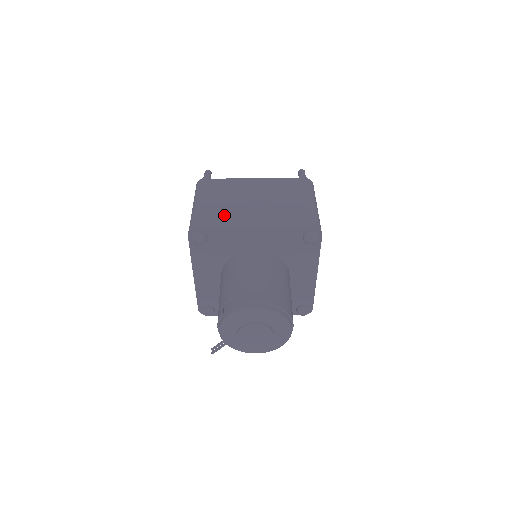
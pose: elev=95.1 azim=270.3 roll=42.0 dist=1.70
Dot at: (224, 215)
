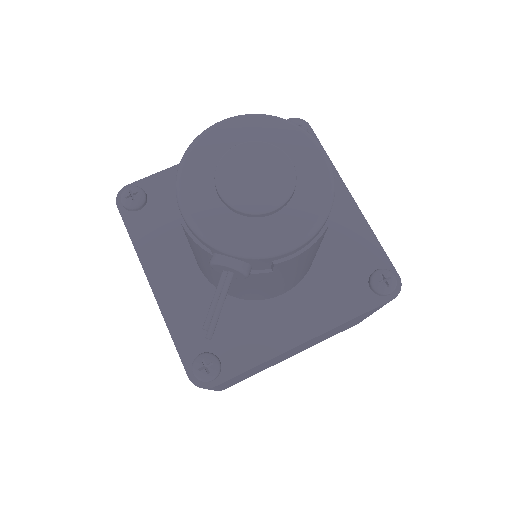
Dot at: occluded
